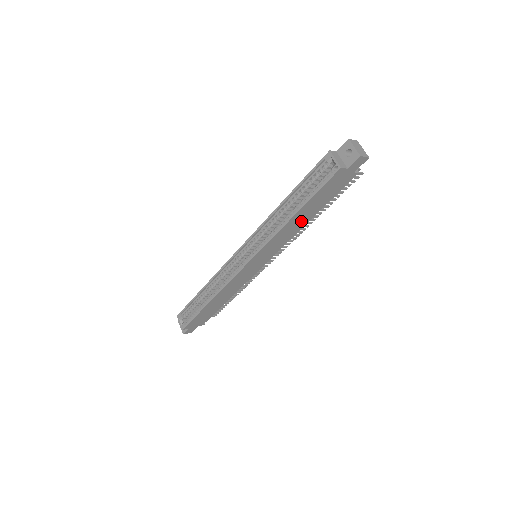
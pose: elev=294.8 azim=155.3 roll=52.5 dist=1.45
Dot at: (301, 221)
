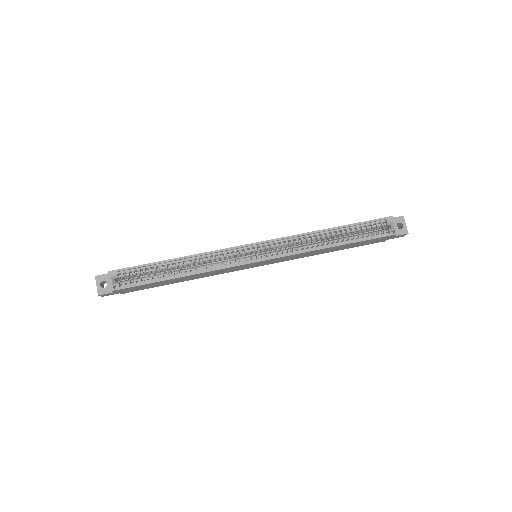
Dot at: (326, 251)
